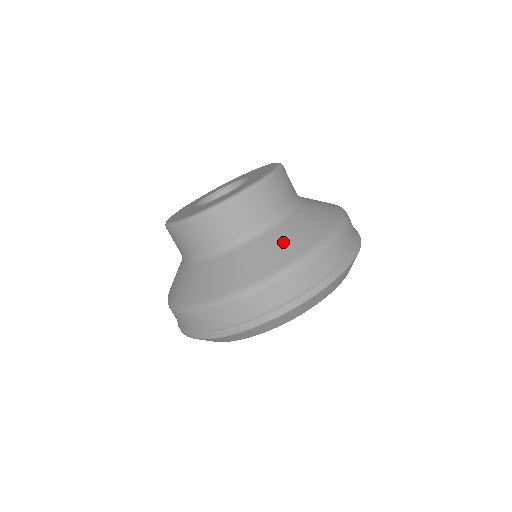
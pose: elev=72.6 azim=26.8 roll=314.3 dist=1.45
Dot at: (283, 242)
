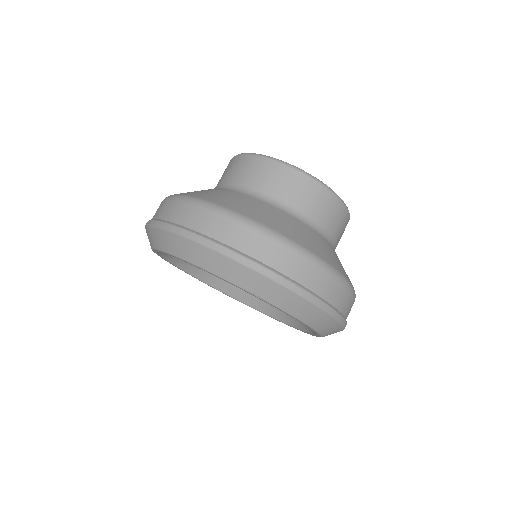
Dot at: (330, 252)
